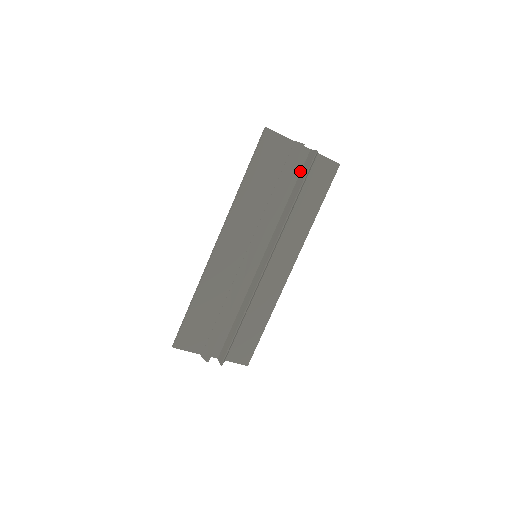
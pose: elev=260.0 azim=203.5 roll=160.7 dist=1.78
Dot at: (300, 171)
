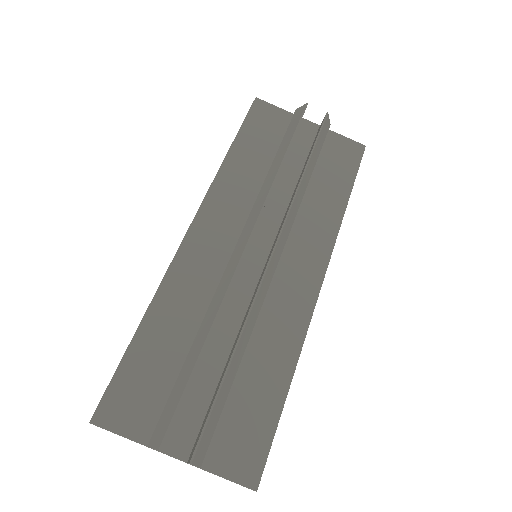
Dot at: (310, 148)
